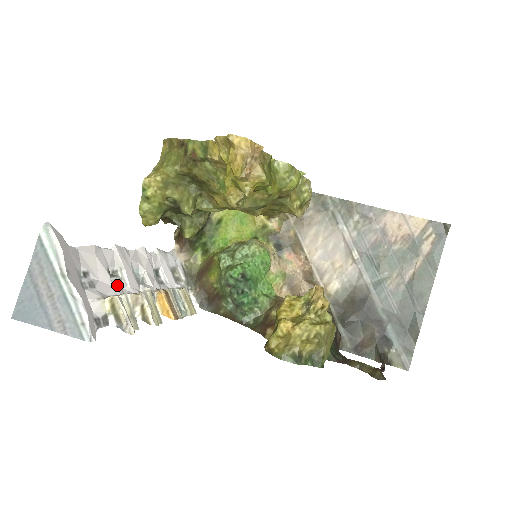
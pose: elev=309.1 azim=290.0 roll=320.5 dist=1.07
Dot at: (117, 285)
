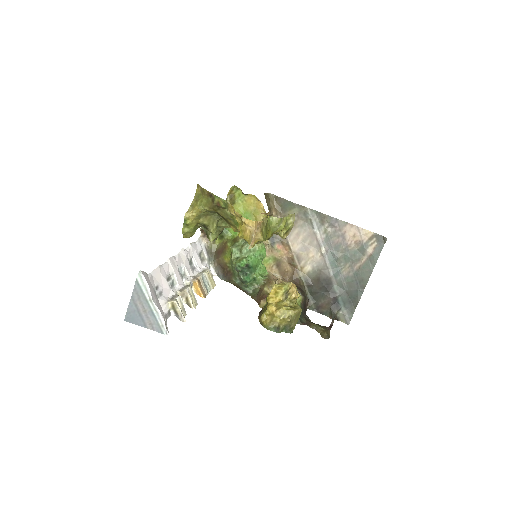
Dot at: (172, 286)
